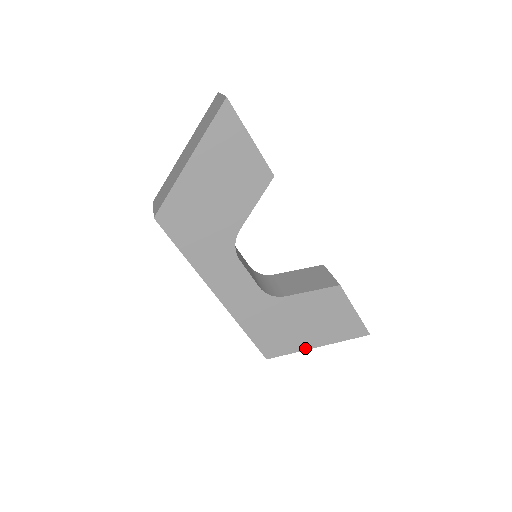
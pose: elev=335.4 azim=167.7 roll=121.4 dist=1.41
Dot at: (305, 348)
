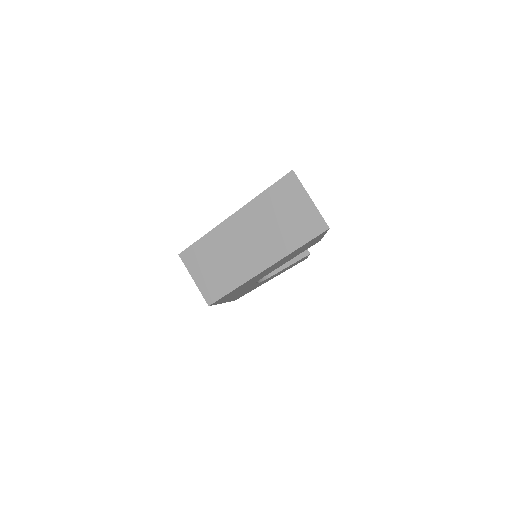
Dot at: occluded
